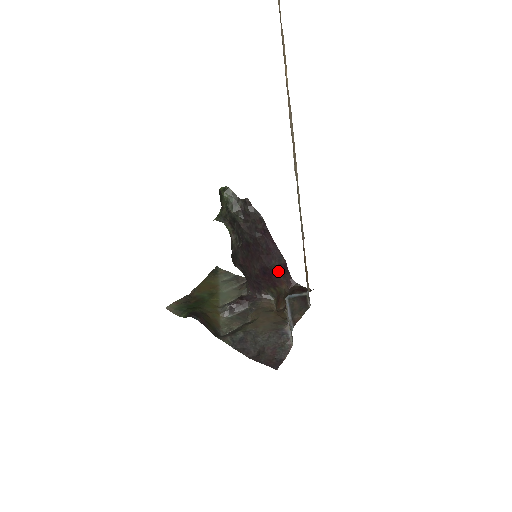
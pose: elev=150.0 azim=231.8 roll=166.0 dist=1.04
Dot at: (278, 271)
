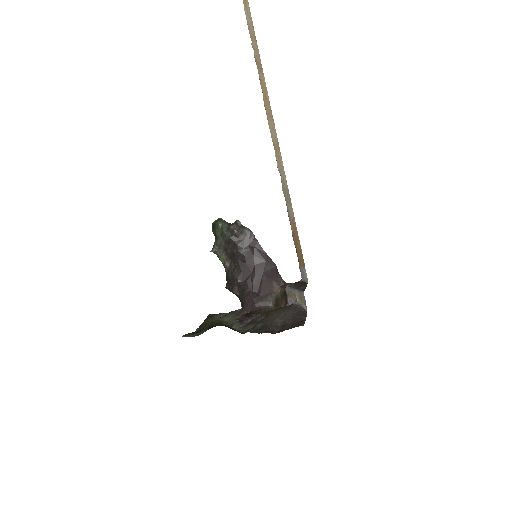
Dot at: (272, 276)
